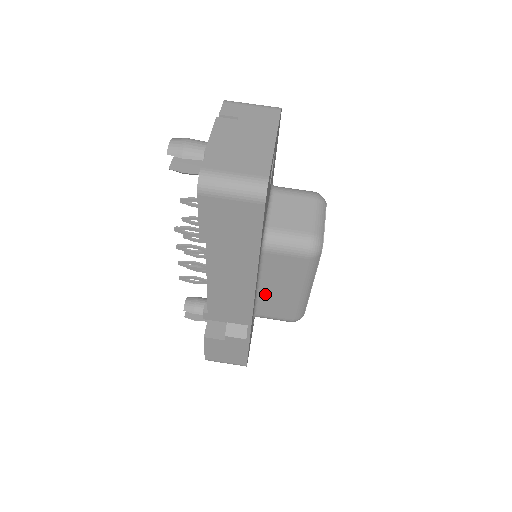
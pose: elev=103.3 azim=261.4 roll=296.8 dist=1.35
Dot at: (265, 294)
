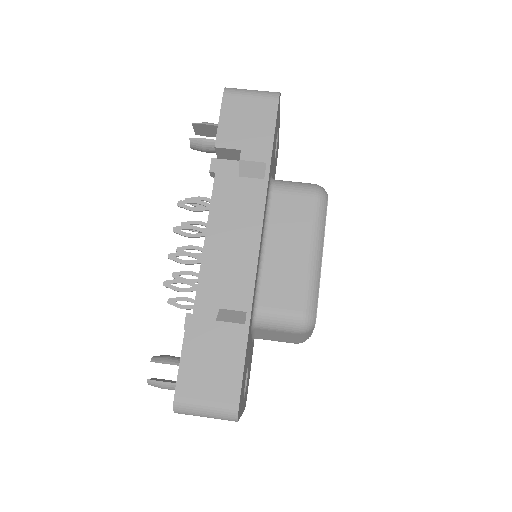
Dot at: (270, 262)
